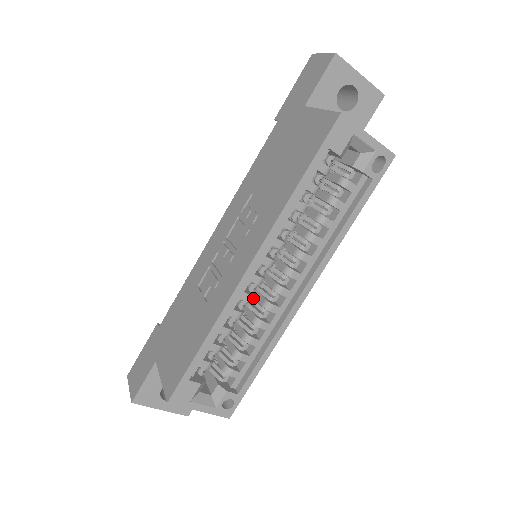
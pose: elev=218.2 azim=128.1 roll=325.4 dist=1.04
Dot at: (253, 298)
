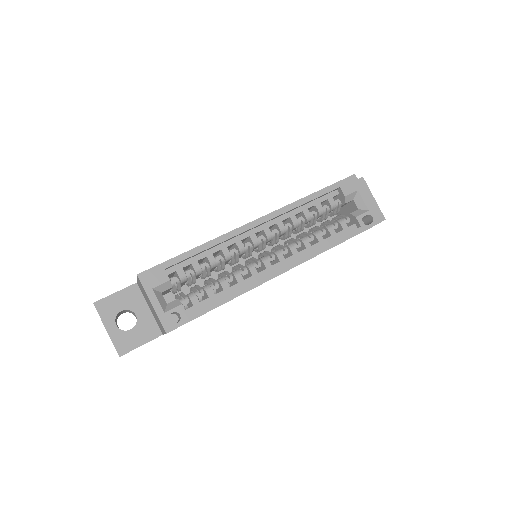
Dot at: occluded
